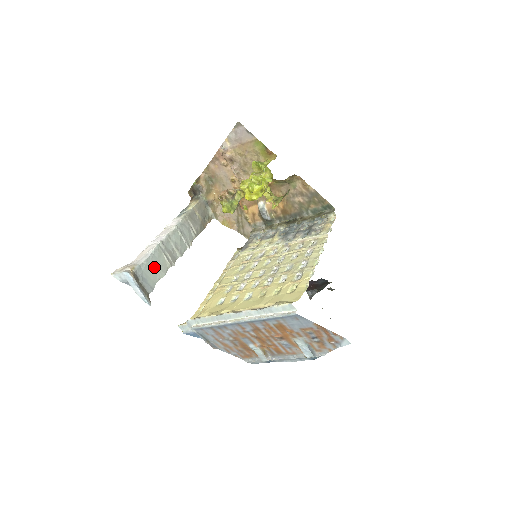
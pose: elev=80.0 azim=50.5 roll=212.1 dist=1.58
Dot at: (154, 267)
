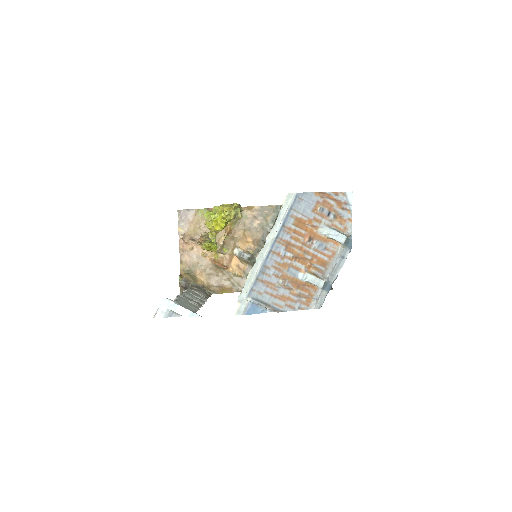
Dot at: (185, 305)
